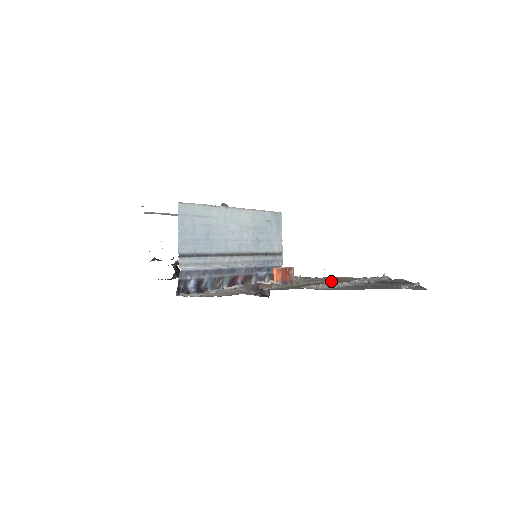
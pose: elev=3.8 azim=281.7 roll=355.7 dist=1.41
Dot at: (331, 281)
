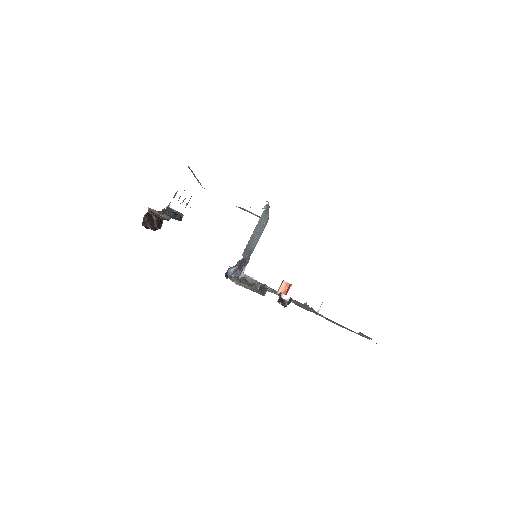
Dot at: occluded
